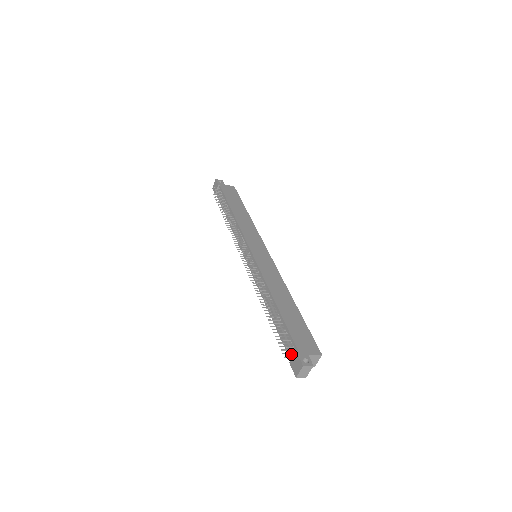
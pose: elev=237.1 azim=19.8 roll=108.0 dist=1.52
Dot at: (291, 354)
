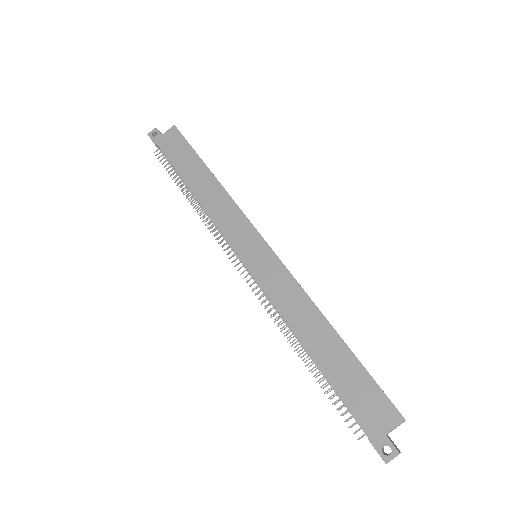
Dot at: occluded
